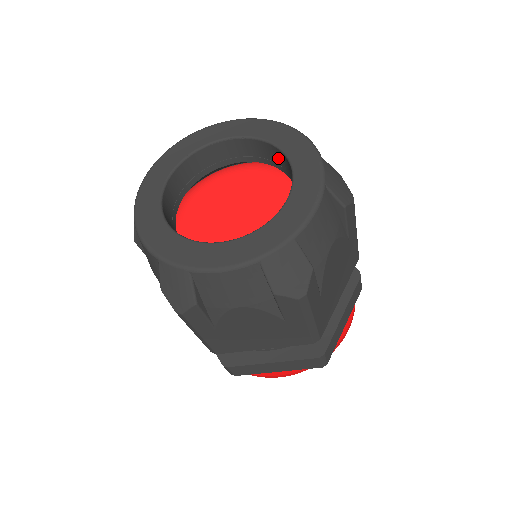
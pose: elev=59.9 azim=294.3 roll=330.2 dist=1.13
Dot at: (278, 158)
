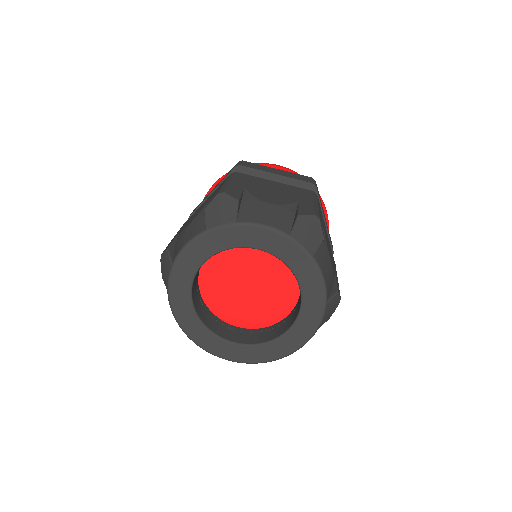
Dot at: occluded
